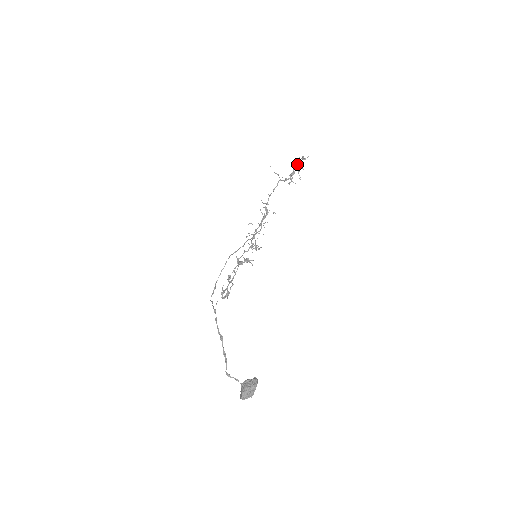
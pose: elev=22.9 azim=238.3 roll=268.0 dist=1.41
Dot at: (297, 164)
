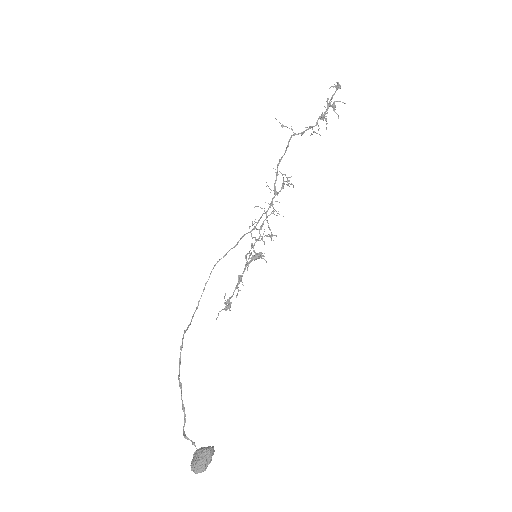
Dot at: occluded
